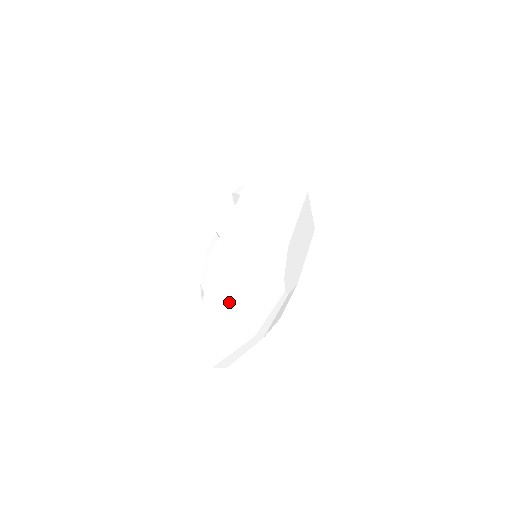
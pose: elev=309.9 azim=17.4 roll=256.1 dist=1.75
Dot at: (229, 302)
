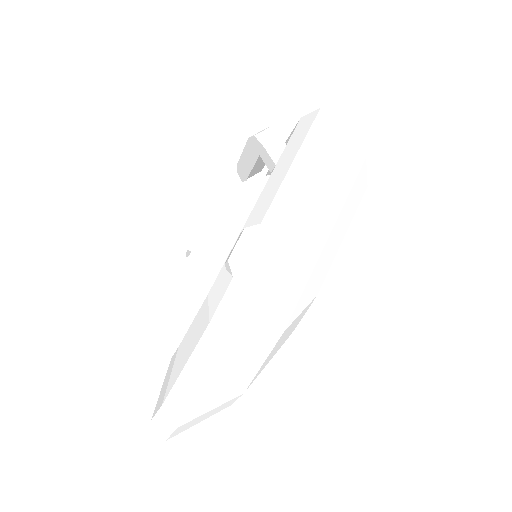
Dot at: (219, 388)
